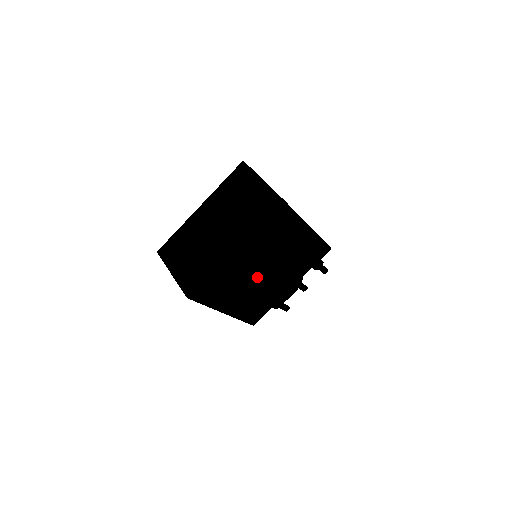
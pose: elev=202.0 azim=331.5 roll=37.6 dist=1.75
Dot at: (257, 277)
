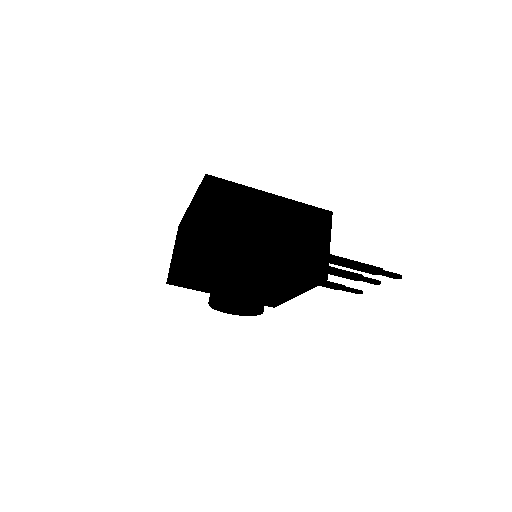
Dot at: (210, 292)
